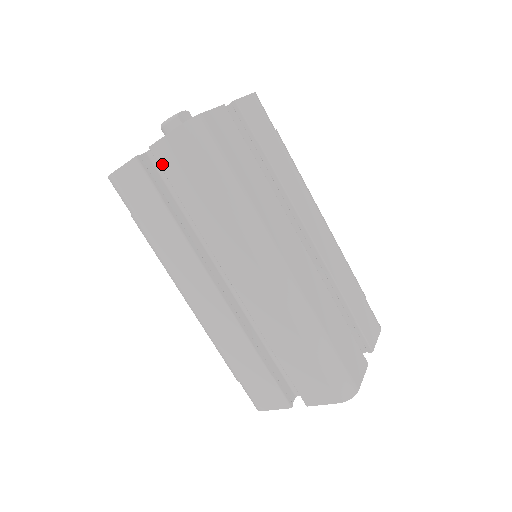
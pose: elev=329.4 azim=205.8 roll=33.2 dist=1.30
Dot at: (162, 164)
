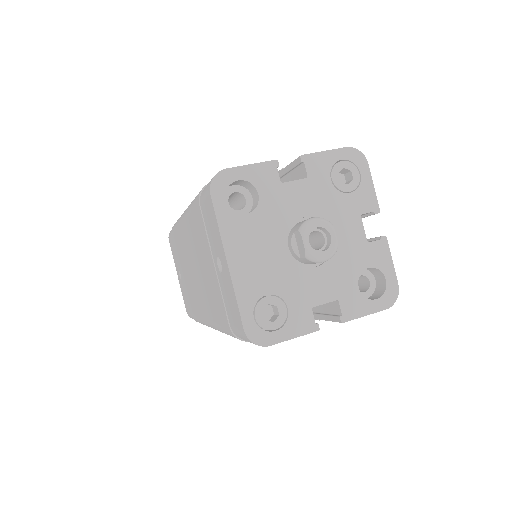
Dot at: occluded
